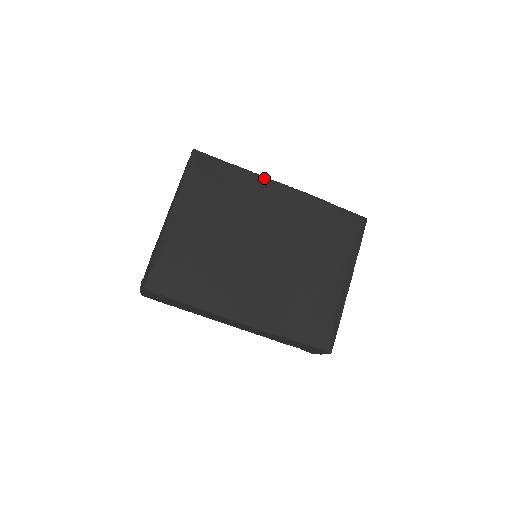
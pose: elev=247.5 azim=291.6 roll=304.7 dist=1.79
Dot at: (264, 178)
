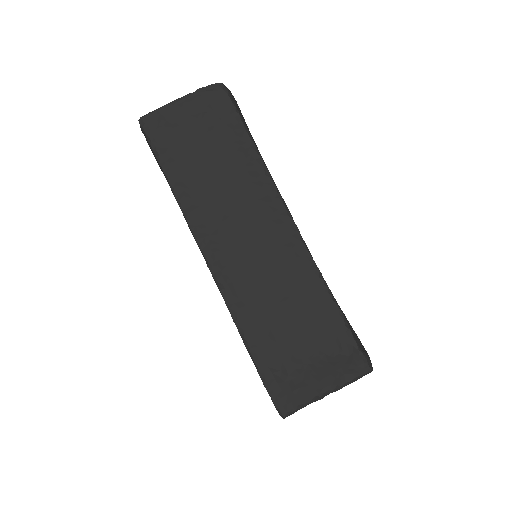
Dot at: occluded
